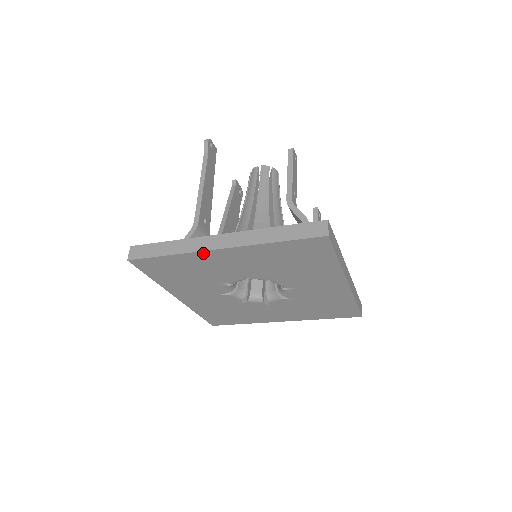
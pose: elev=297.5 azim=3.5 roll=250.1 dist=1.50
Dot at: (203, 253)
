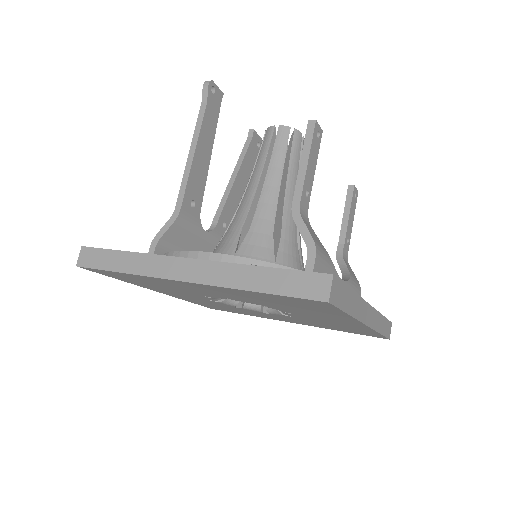
Dot at: (163, 279)
